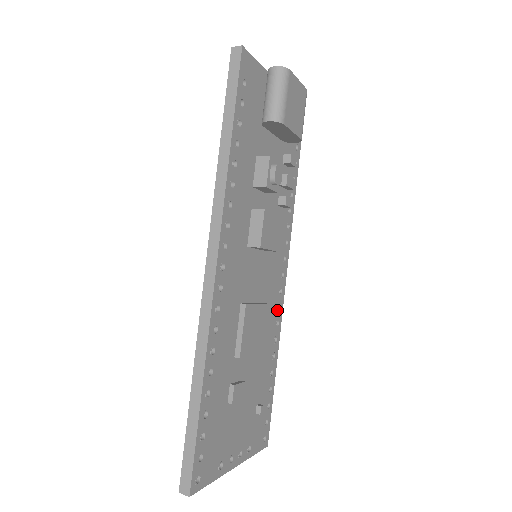
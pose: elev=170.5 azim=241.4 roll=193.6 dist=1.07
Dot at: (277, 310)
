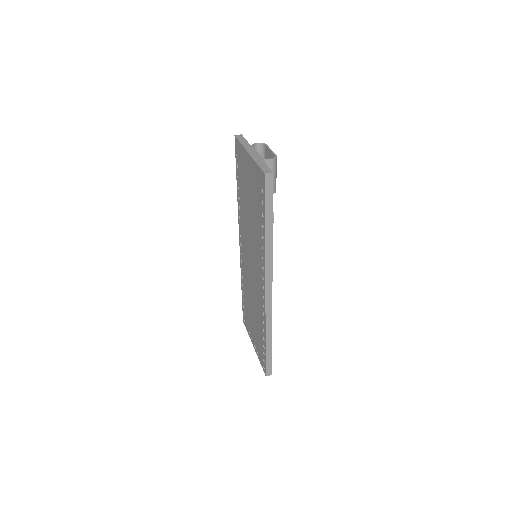
Dot at: occluded
